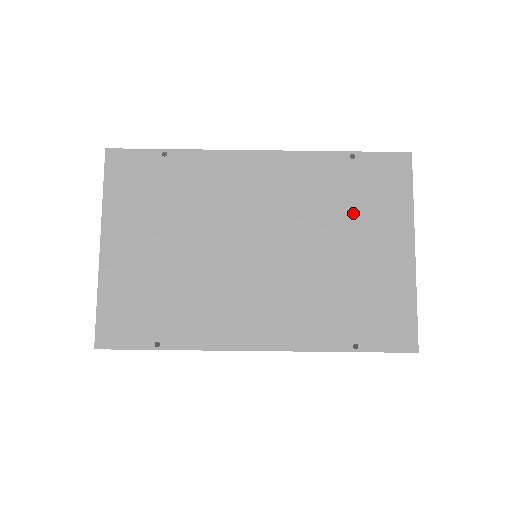
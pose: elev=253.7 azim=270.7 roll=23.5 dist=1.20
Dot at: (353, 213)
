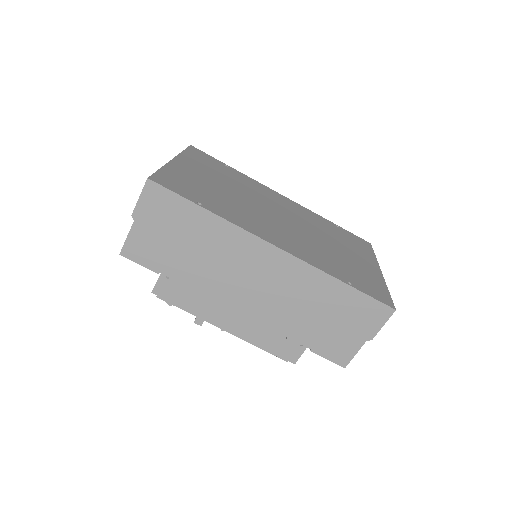
Dot at: (340, 240)
